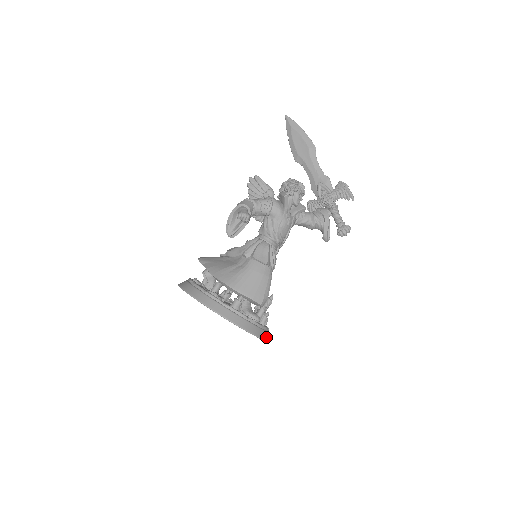
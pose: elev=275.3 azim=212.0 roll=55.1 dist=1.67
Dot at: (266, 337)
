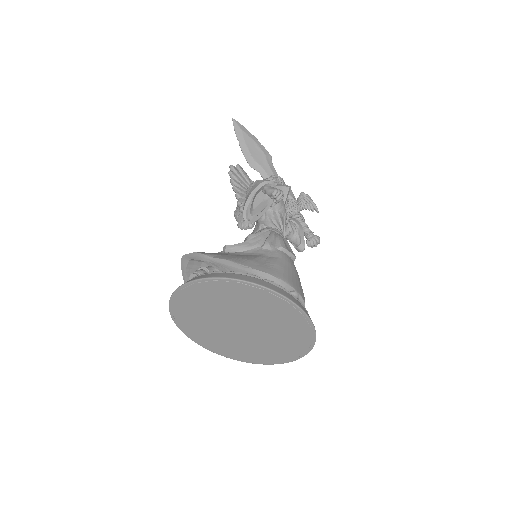
Dot at: occluded
